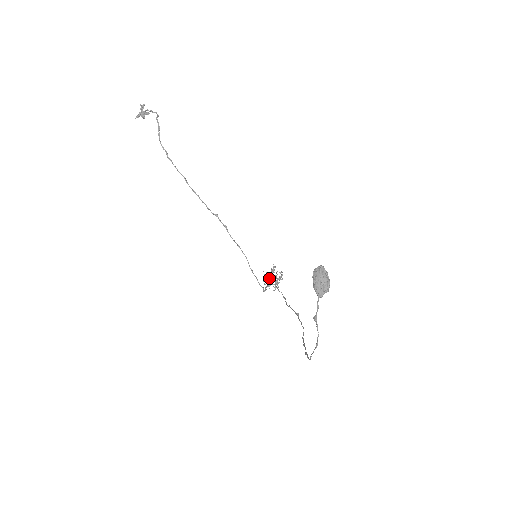
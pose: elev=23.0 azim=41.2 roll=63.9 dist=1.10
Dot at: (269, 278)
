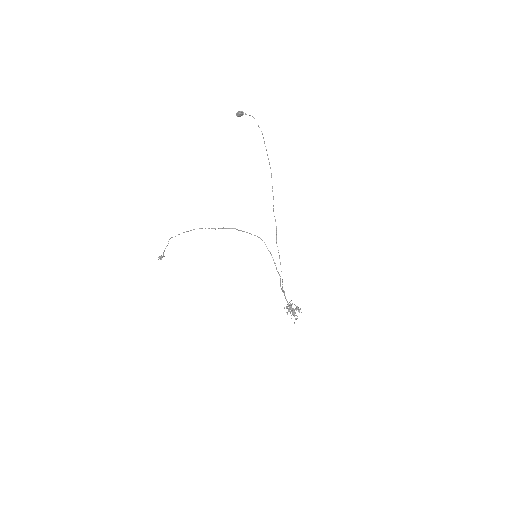
Dot at: occluded
